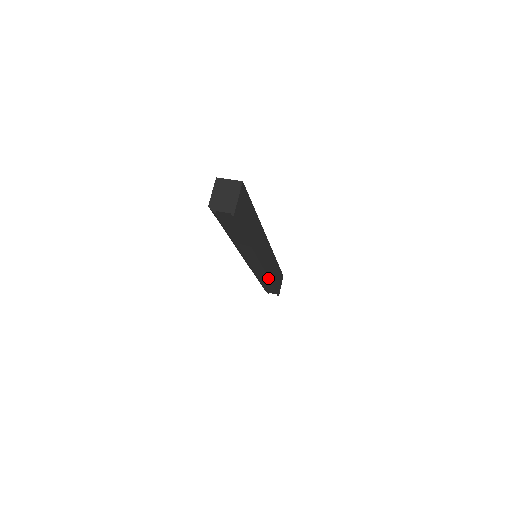
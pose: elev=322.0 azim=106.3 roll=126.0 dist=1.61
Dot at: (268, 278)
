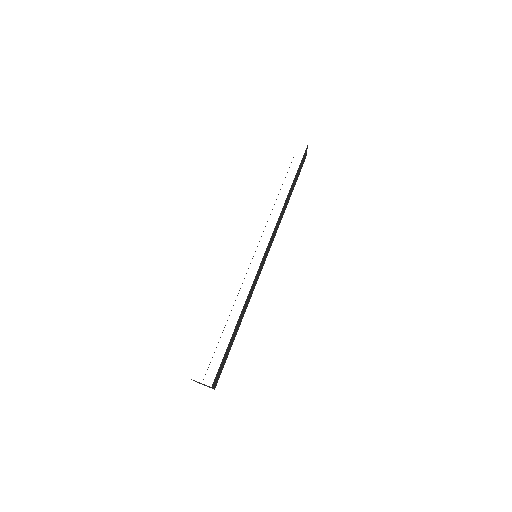
Dot at: occluded
